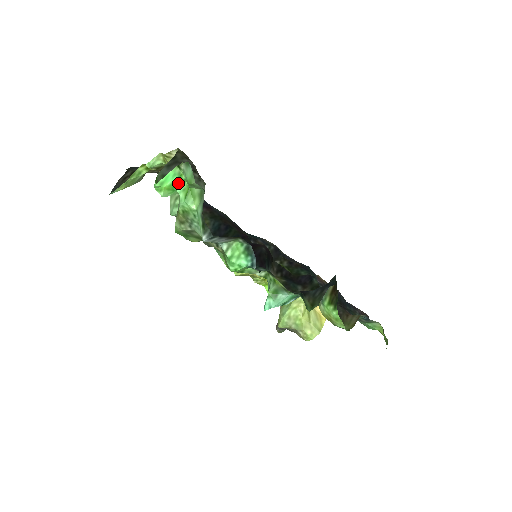
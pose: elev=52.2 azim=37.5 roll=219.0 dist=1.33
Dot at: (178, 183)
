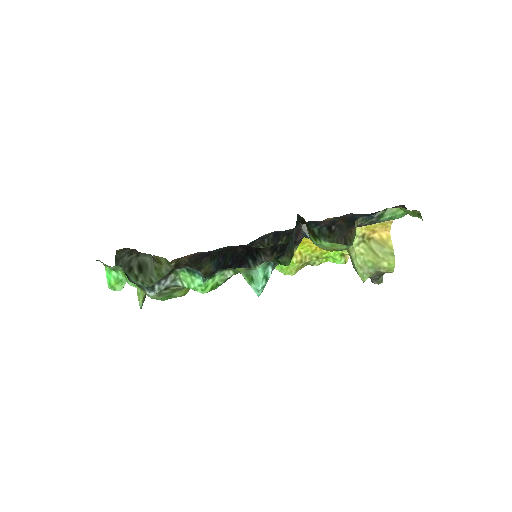
Dot at: (117, 274)
